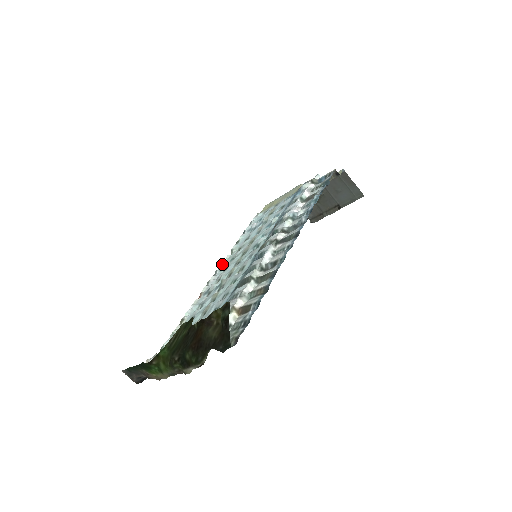
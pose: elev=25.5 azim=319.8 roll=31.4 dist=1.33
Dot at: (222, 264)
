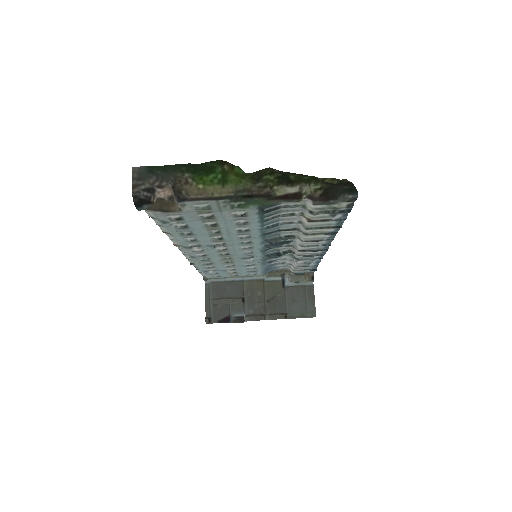
Dot at: (188, 258)
